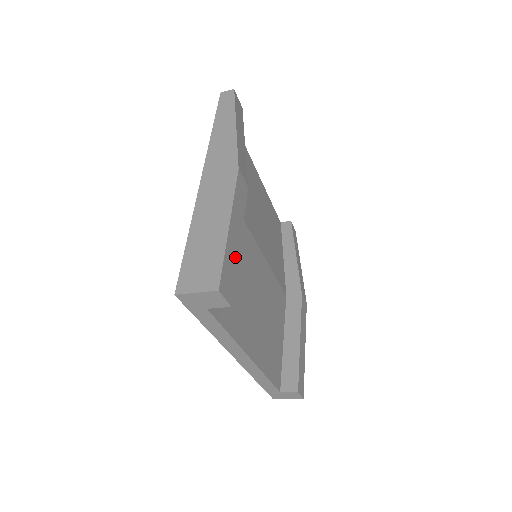
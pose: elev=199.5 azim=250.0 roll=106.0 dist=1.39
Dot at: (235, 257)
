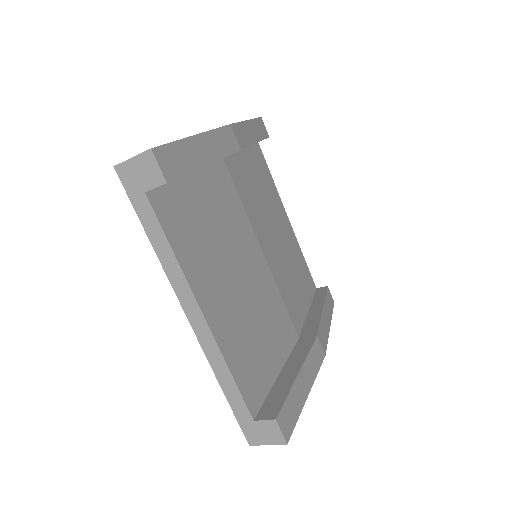
Dot at: (194, 162)
